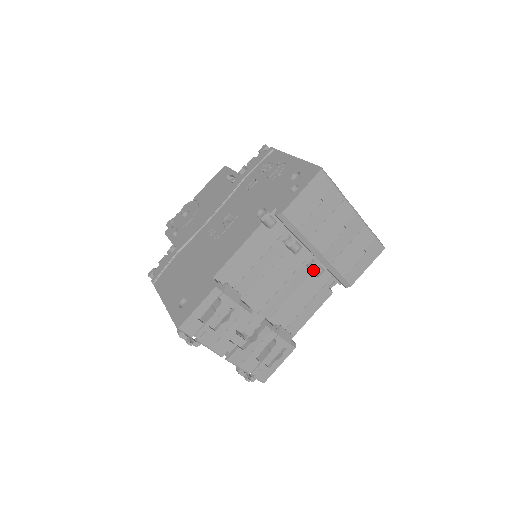
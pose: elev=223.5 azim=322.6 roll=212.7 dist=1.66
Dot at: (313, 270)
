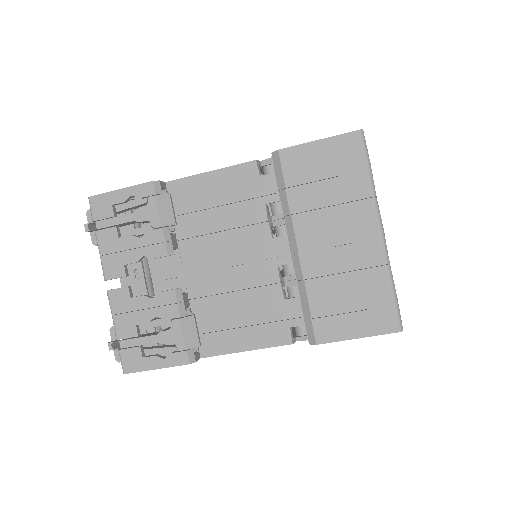
Dot at: (289, 292)
